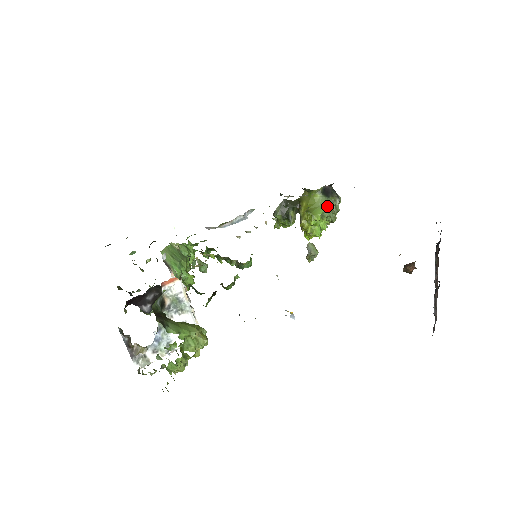
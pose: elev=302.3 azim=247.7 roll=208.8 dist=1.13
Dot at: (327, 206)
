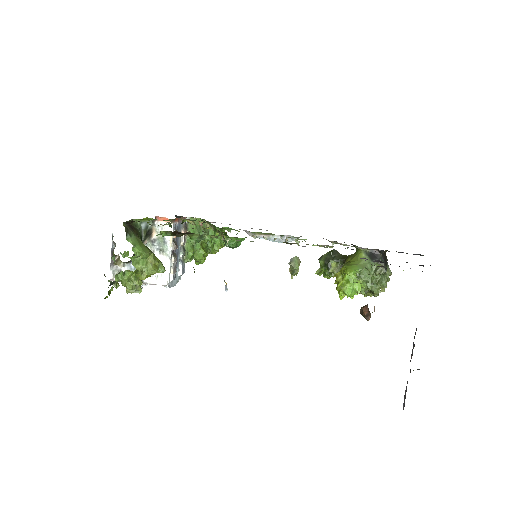
Dot at: (366, 267)
